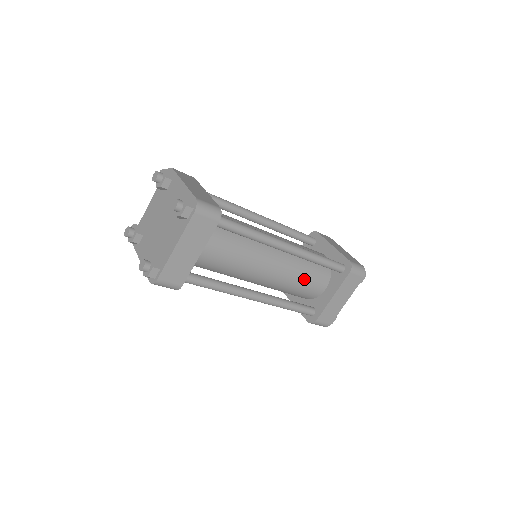
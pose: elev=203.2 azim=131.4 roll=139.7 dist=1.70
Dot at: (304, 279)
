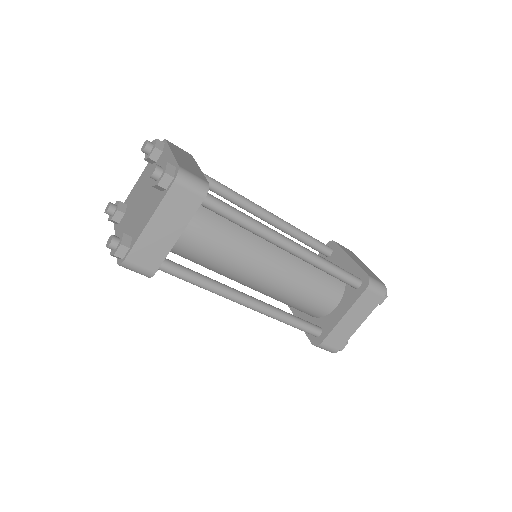
Dot at: (310, 290)
